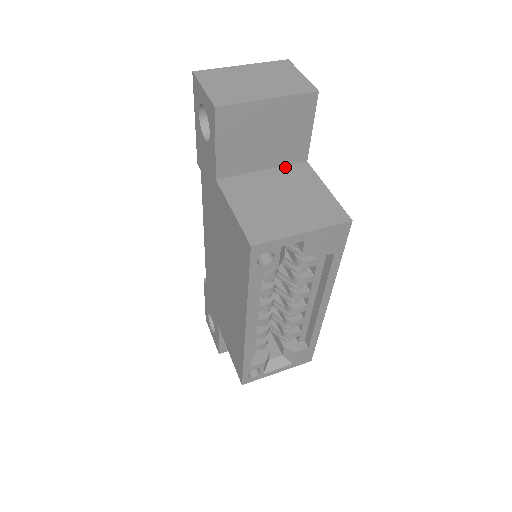
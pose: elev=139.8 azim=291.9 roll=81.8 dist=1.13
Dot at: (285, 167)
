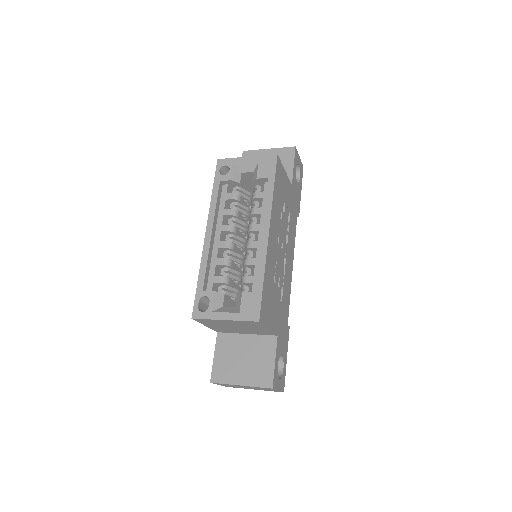
Dot at: occluded
